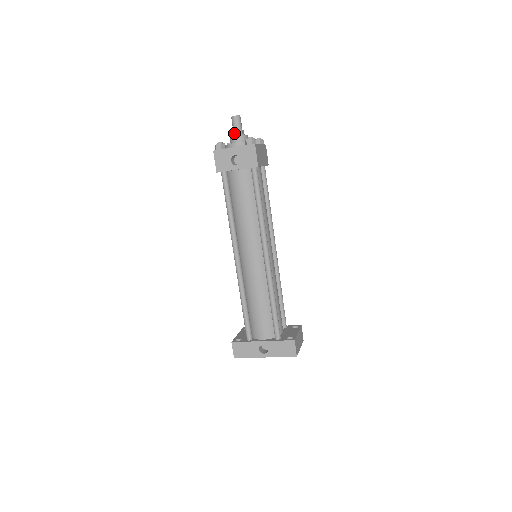
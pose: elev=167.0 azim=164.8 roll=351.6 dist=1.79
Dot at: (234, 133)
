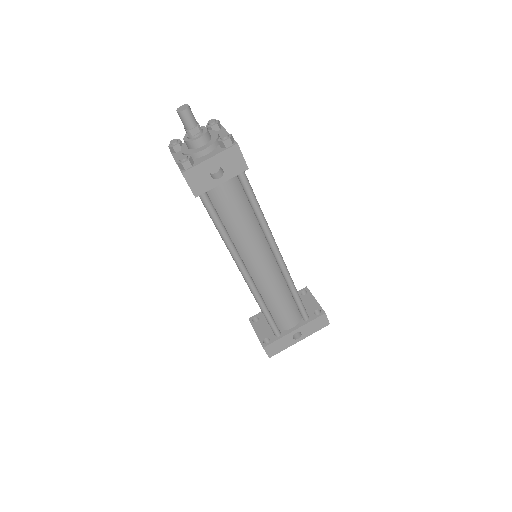
Dot at: (191, 133)
